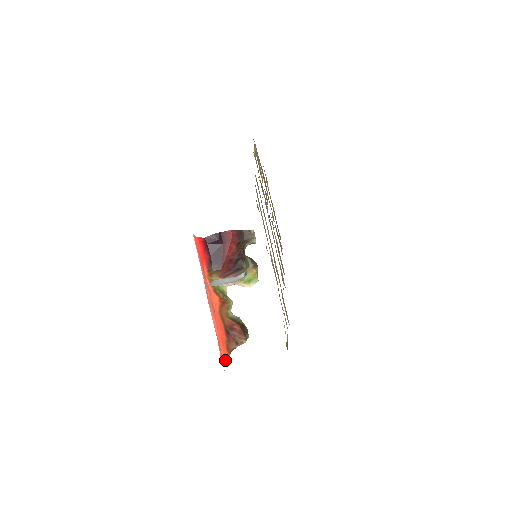
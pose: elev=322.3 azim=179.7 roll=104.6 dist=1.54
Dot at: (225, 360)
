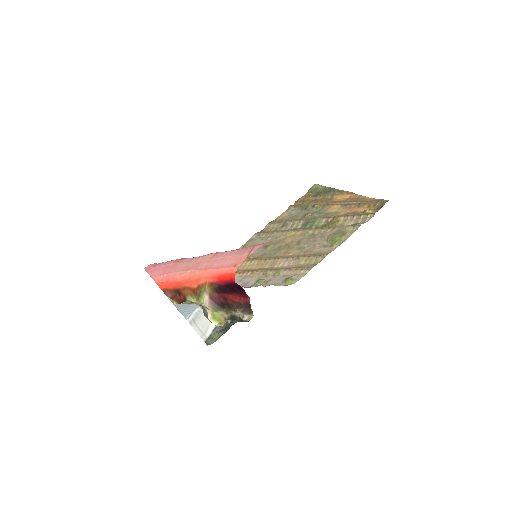
Dot at: (158, 285)
